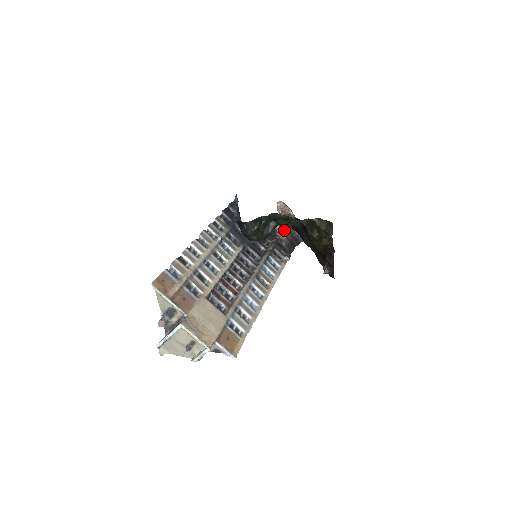
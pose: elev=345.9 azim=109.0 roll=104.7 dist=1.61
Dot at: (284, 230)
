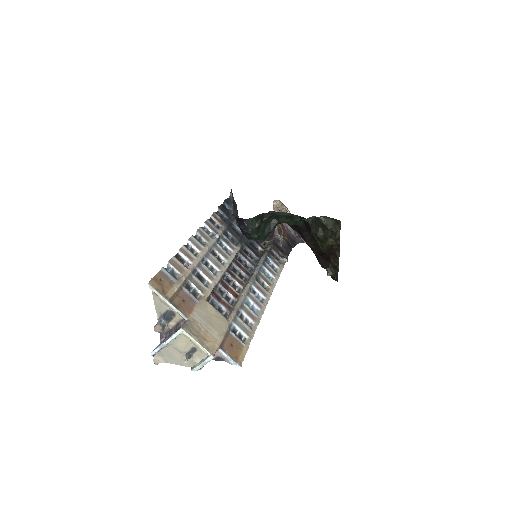
Dot at: (282, 230)
